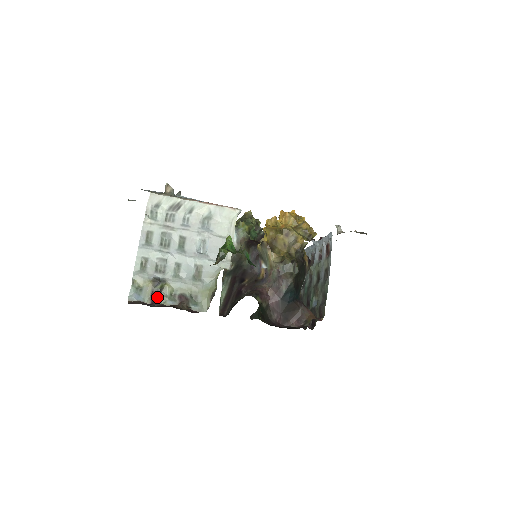
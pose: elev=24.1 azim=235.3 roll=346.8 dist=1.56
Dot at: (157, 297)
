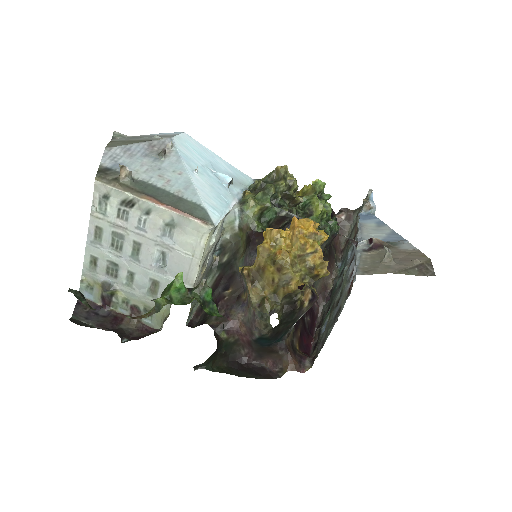
Dot at: (108, 301)
